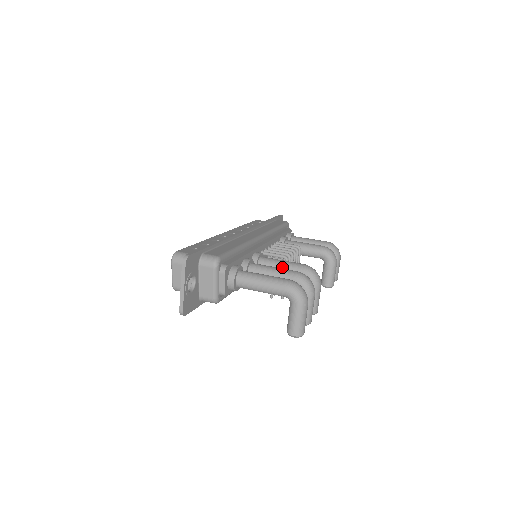
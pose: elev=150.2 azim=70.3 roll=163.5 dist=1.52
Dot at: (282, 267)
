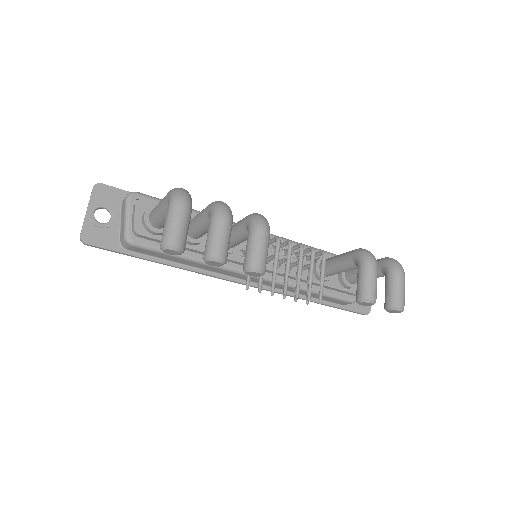
Dot at: (234, 225)
